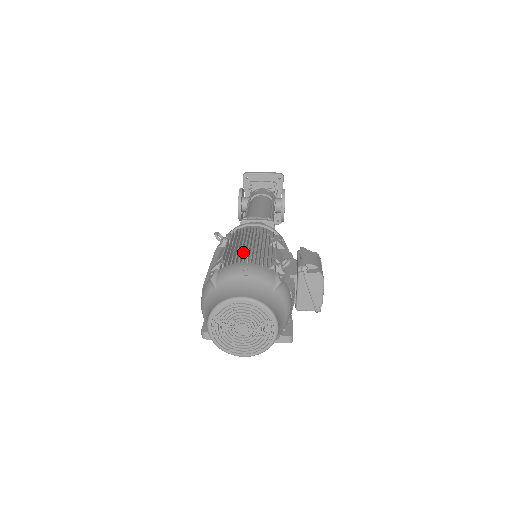
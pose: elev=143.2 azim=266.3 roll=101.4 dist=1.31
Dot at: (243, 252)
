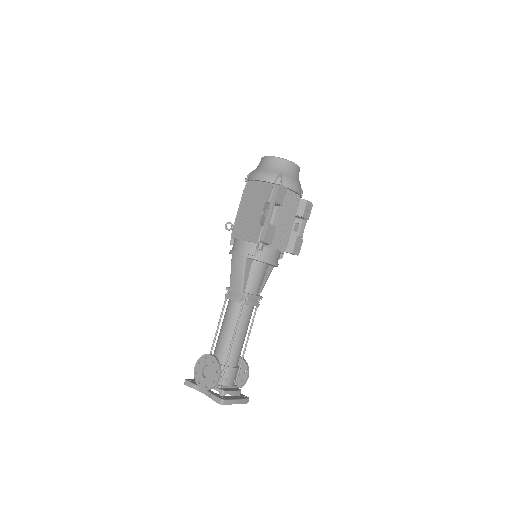
Dot at: occluded
